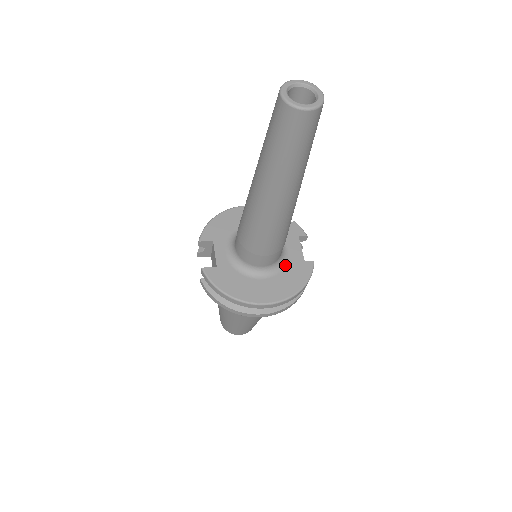
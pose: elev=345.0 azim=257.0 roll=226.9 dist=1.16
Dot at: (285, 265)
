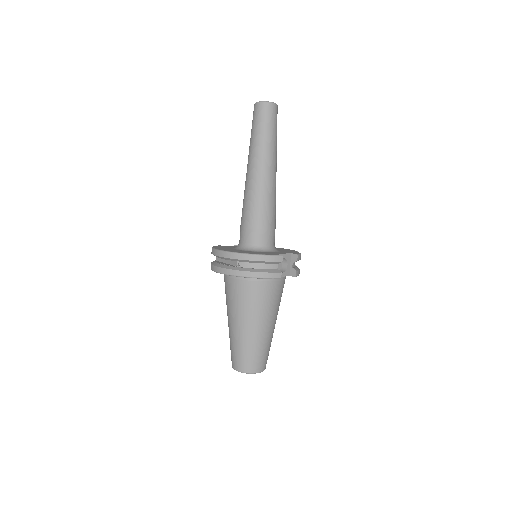
Dot at: (261, 252)
